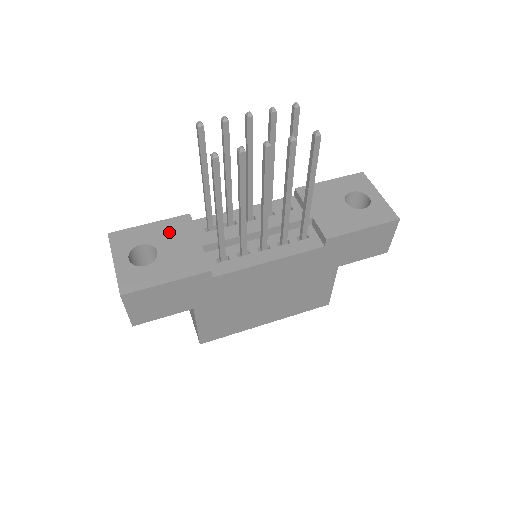
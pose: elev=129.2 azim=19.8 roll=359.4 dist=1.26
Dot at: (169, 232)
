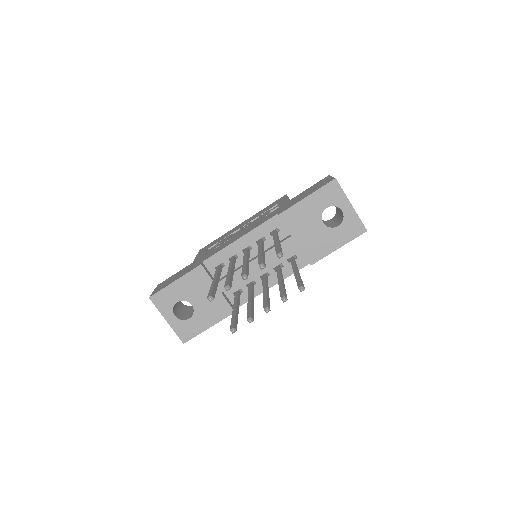
Dot at: (193, 286)
